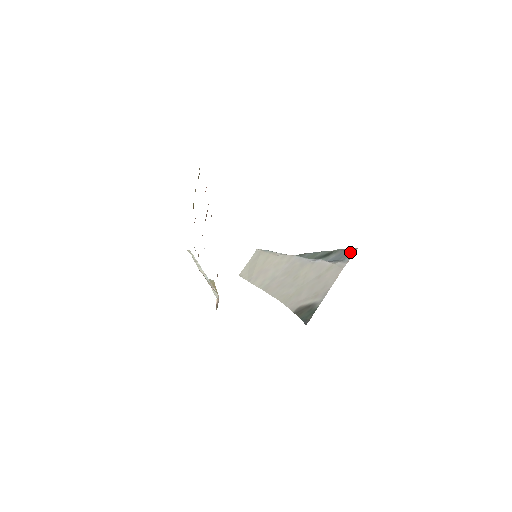
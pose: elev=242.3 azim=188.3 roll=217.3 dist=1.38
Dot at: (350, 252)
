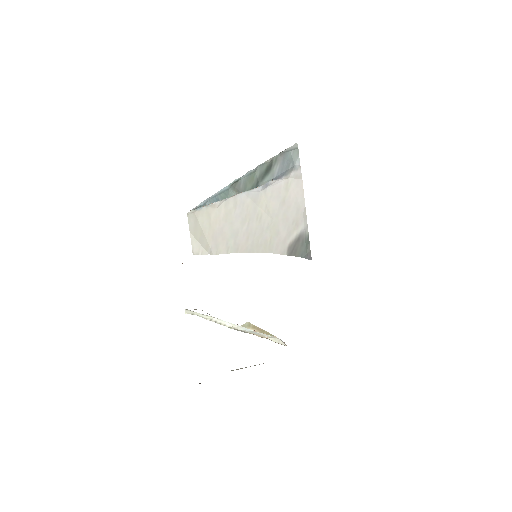
Dot at: (294, 153)
